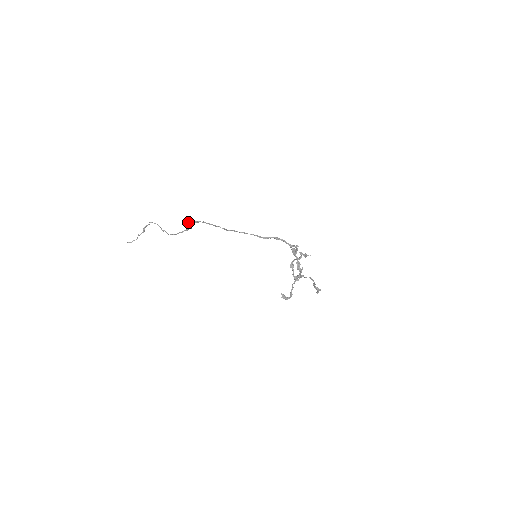
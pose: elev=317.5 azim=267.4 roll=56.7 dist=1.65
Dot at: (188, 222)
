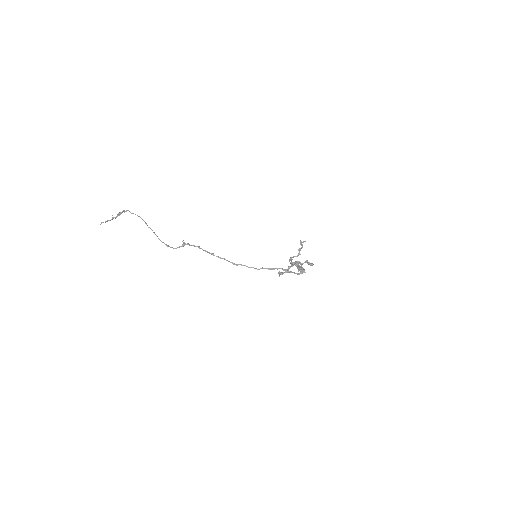
Dot at: occluded
